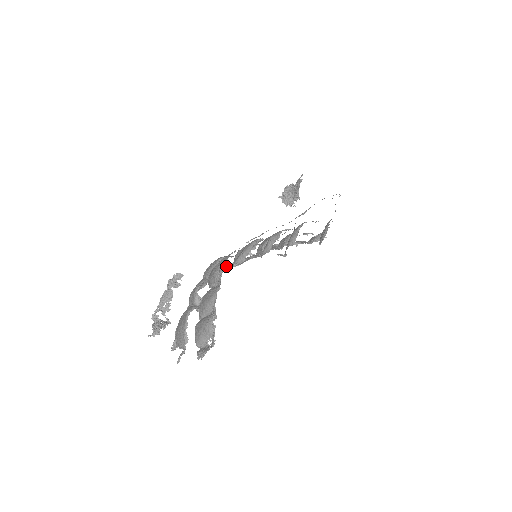
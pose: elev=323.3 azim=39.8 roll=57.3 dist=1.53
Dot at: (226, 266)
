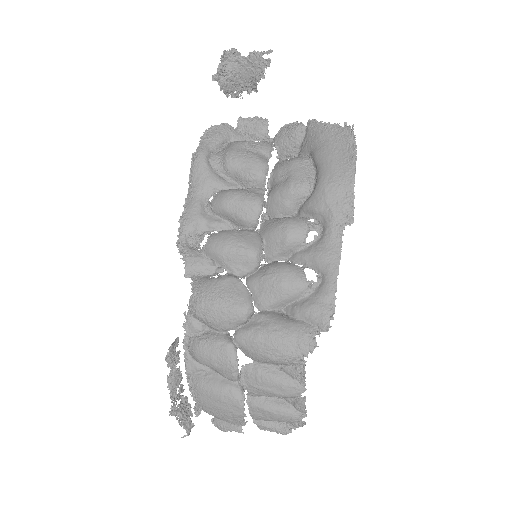
Dot at: (203, 270)
